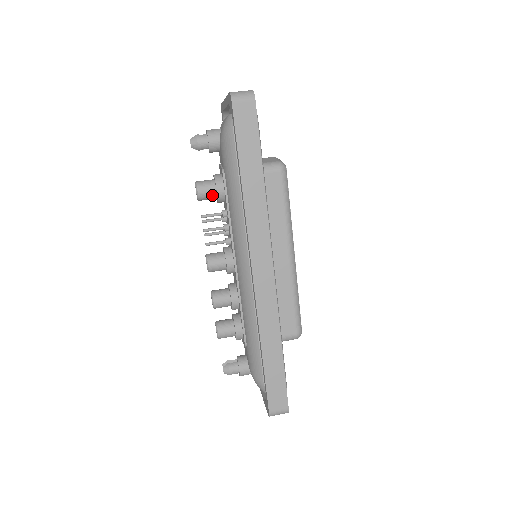
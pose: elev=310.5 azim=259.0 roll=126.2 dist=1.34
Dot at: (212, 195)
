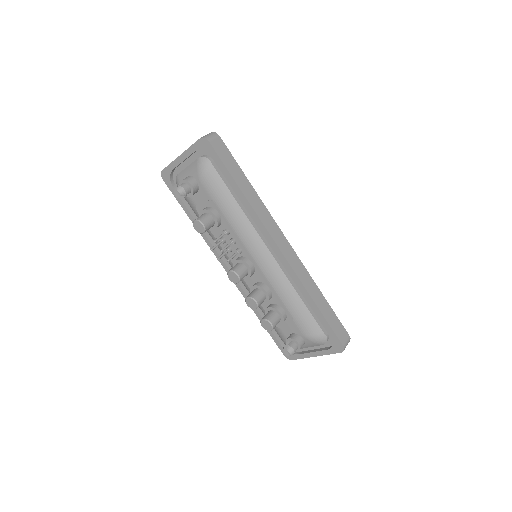
Dot at: (212, 223)
